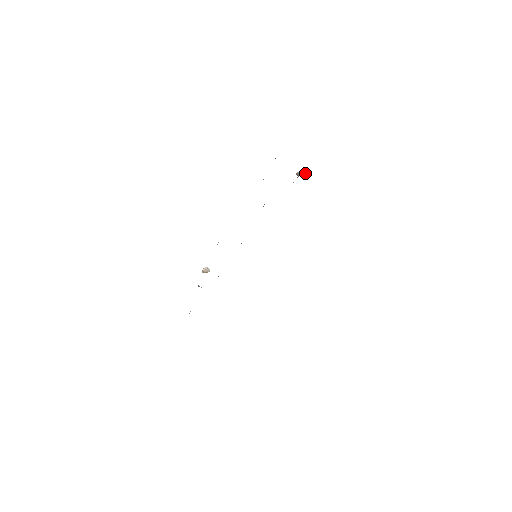
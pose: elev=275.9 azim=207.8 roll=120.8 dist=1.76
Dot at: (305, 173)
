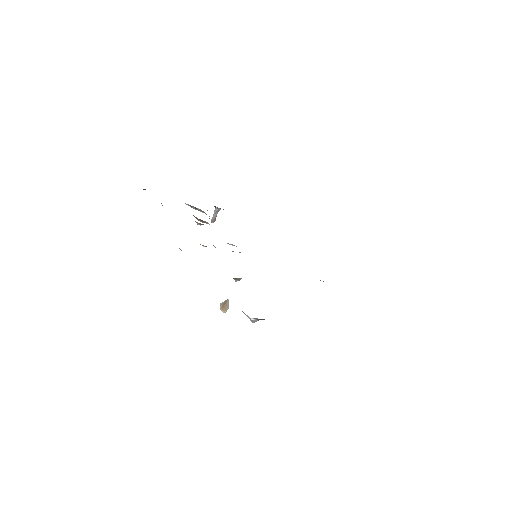
Dot at: (214, 211)
